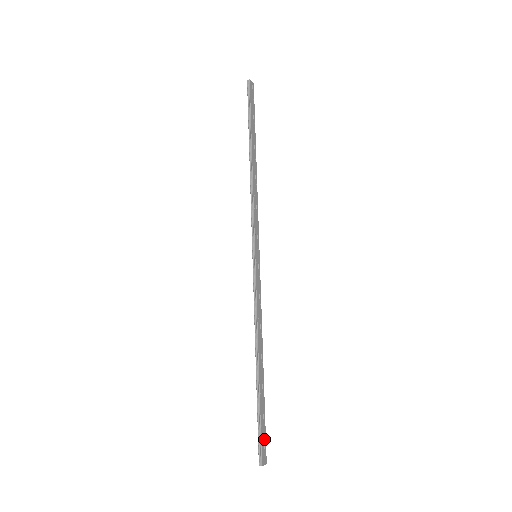
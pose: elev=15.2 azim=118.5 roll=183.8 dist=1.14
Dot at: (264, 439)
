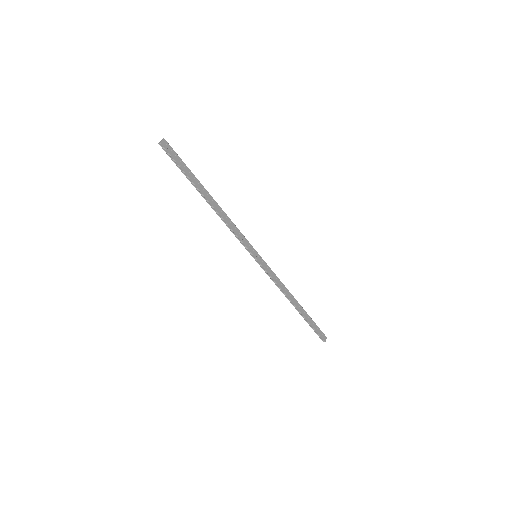
Dot at: (319, 331)
